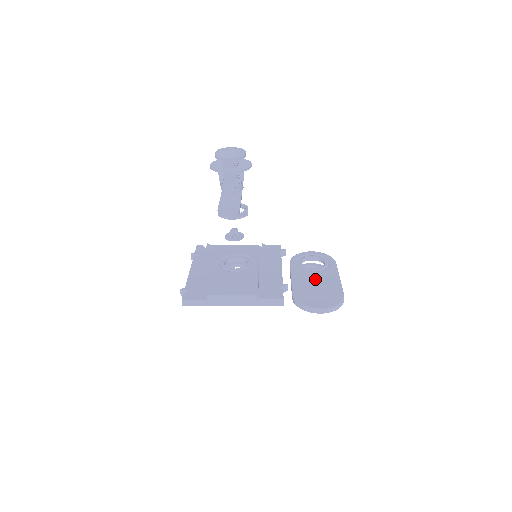
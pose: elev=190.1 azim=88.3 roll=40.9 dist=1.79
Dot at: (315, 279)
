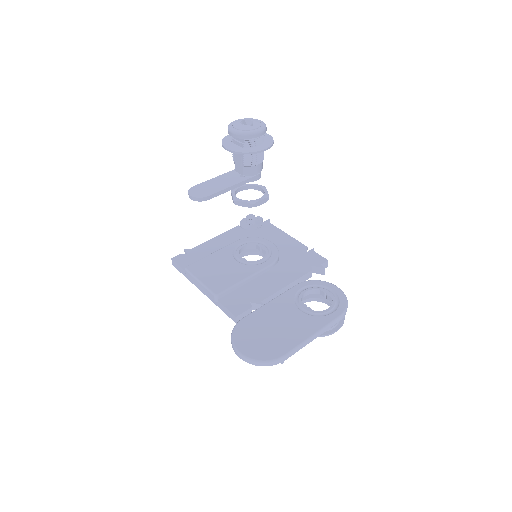
Dot at: (287, 318)
